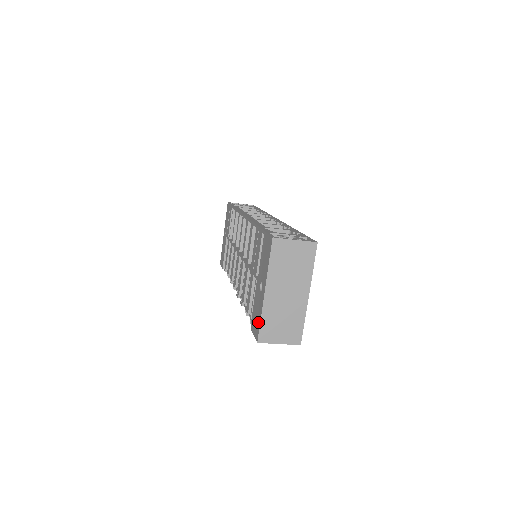
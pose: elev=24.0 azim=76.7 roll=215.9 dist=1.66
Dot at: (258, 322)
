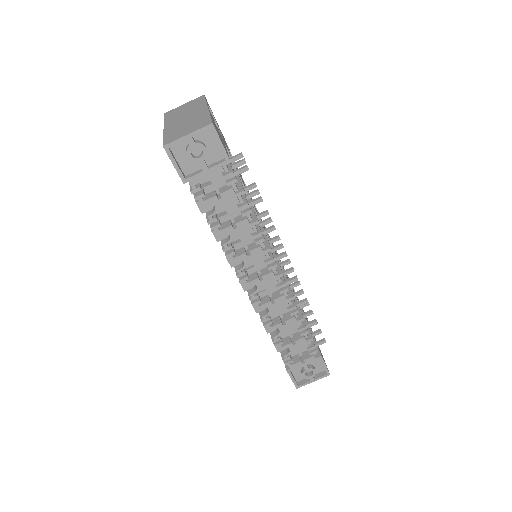
Dot at: occluded
